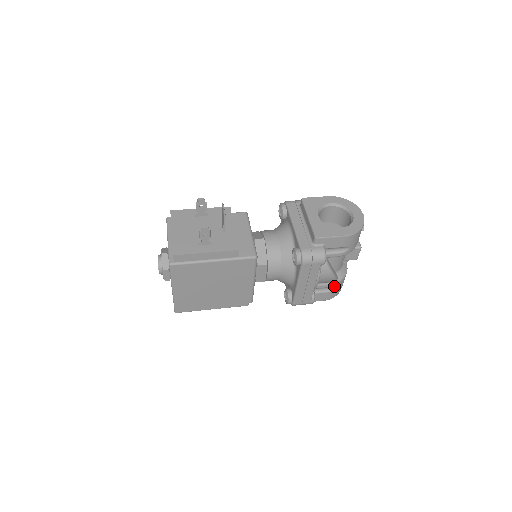
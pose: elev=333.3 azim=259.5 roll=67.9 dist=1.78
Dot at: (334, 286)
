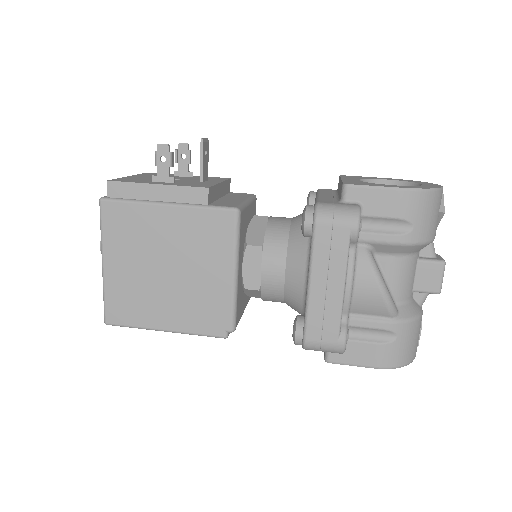
Dot at: (391, 330)
